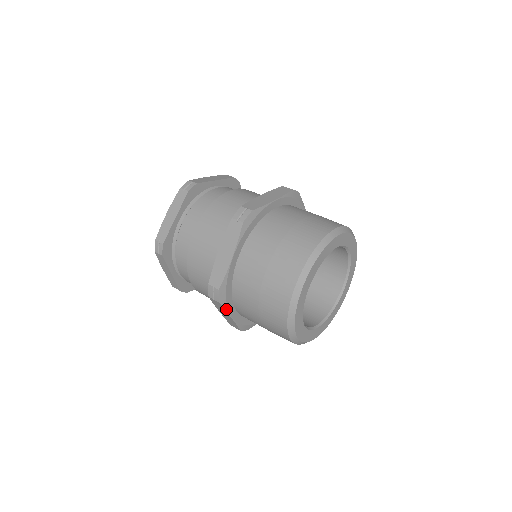
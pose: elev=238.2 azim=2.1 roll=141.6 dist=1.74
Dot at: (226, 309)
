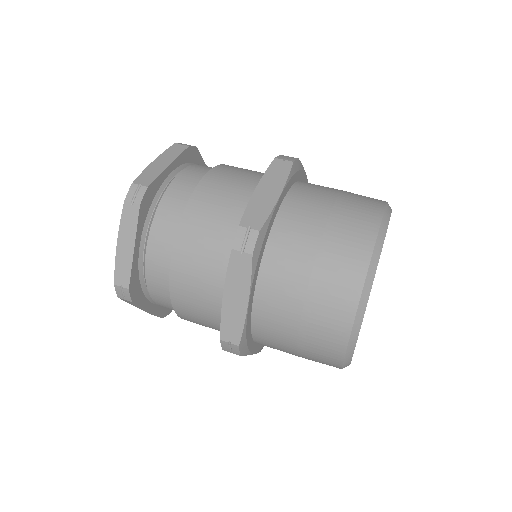
Dot at: (248, 354)
